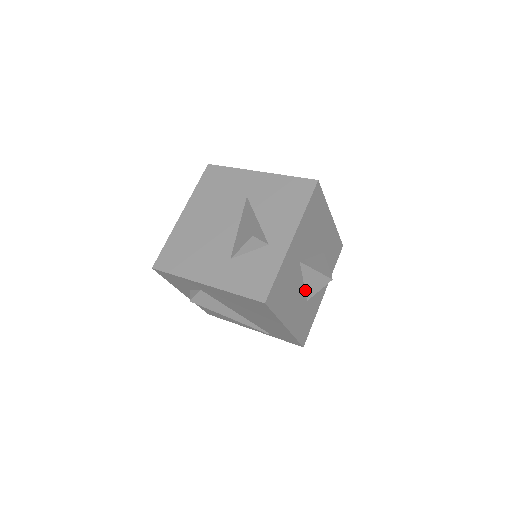
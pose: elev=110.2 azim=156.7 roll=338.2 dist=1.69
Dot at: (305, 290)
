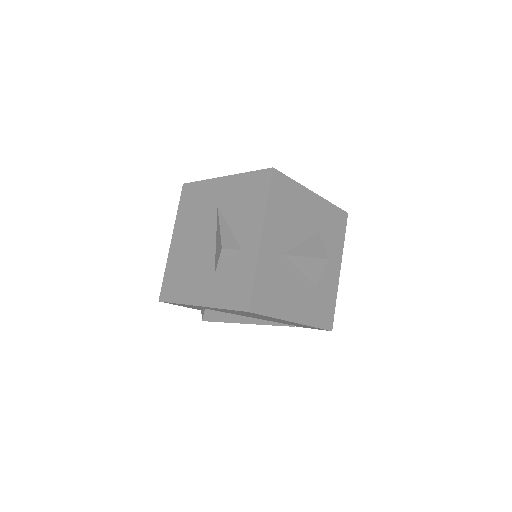
Dot at: (306, 278)
